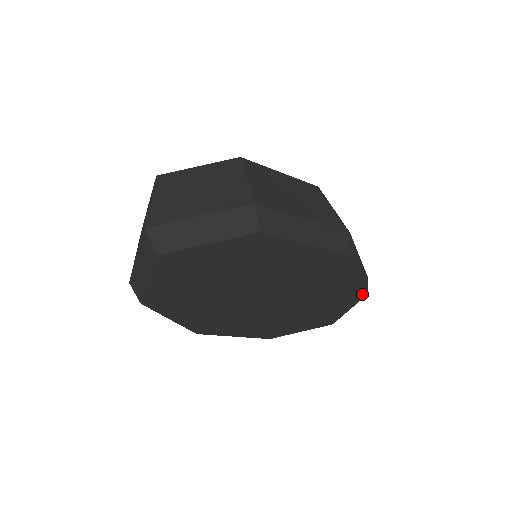
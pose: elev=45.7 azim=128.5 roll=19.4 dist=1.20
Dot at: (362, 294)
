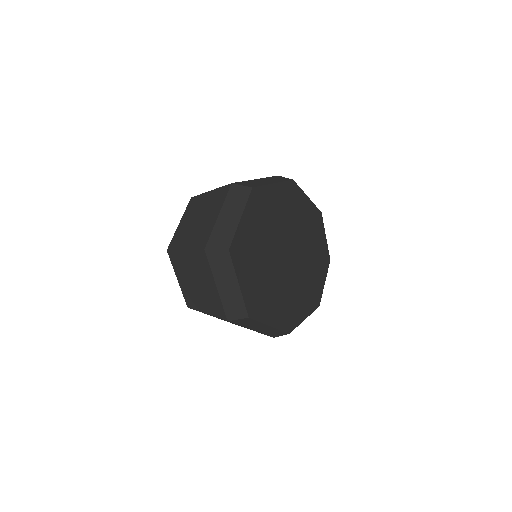
Dot at: (320, 215)
